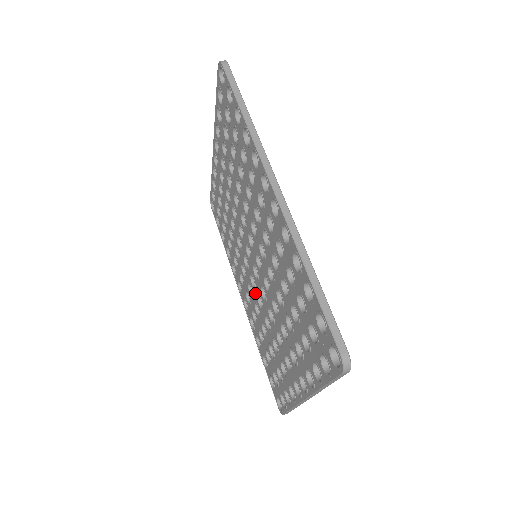
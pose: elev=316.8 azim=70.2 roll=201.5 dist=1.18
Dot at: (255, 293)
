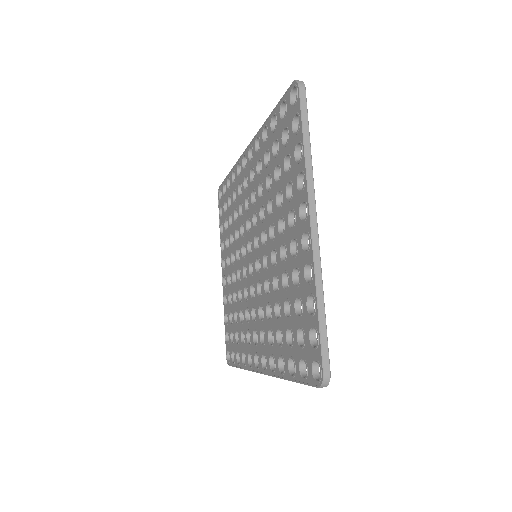
Dot at: (263, 295)
